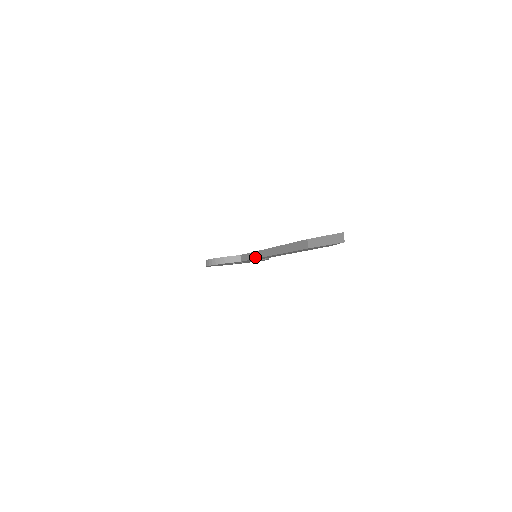
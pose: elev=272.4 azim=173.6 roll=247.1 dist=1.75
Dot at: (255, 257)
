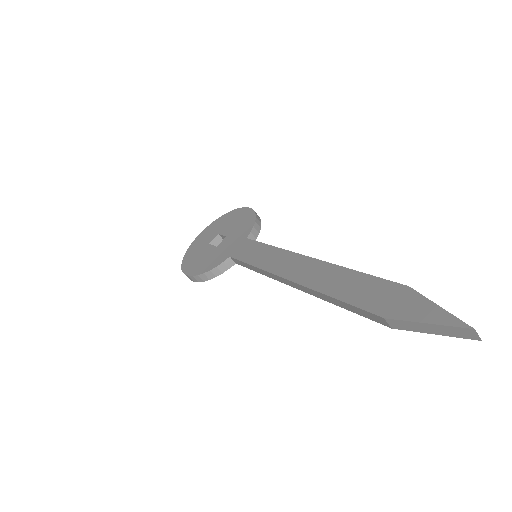
Dot at: (263, 274)
